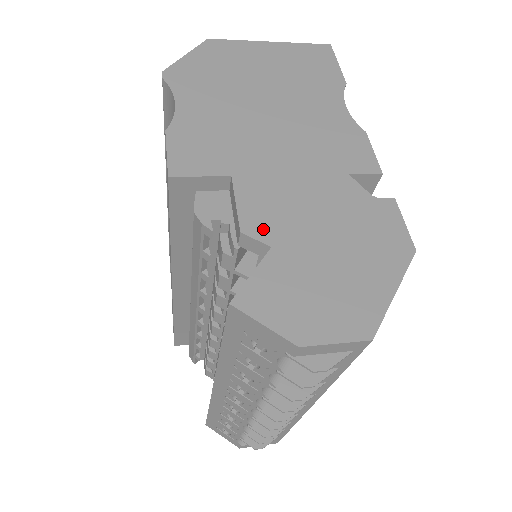
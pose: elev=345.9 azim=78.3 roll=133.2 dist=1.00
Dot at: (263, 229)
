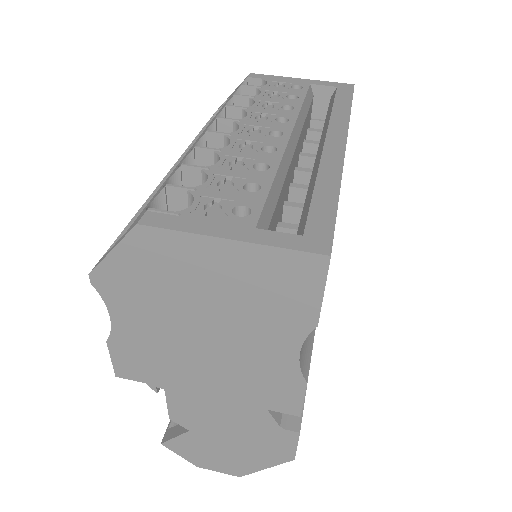
Dot at: (185, 422)
